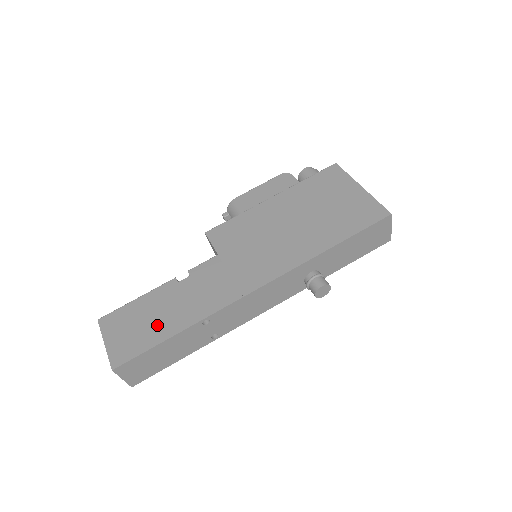
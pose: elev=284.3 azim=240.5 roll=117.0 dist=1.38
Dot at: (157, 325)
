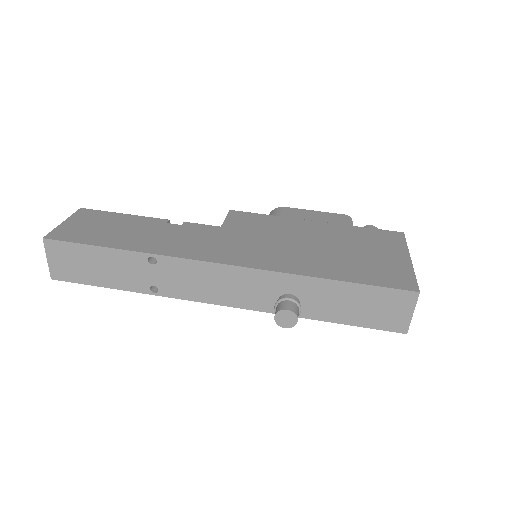
Dot at: (113, 235)
